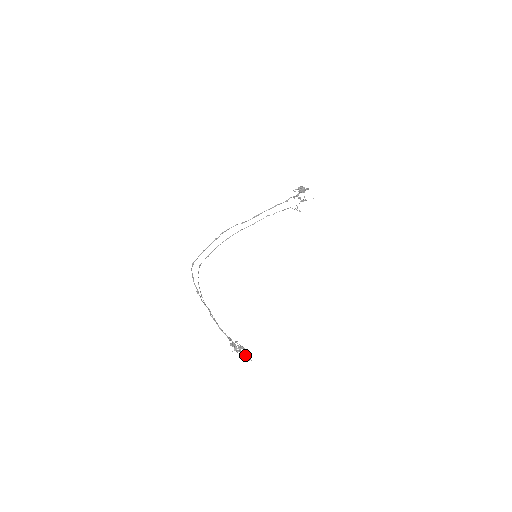
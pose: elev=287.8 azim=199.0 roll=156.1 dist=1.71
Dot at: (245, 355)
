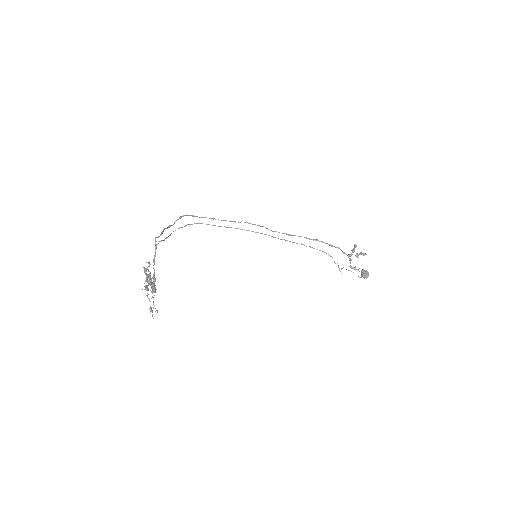
Dot at: occluded
